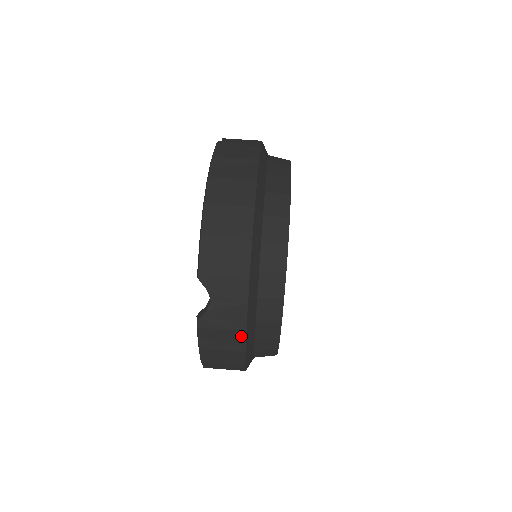
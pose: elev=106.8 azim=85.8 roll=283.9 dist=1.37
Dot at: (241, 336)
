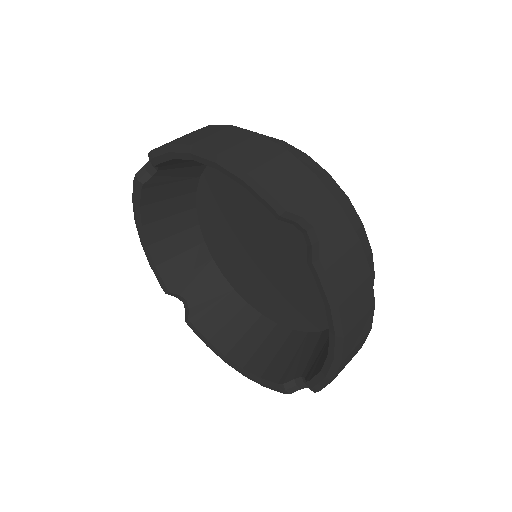
Dot at: (359, 252)
